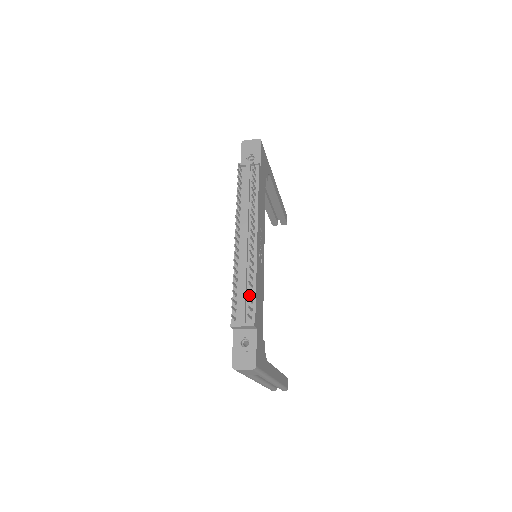
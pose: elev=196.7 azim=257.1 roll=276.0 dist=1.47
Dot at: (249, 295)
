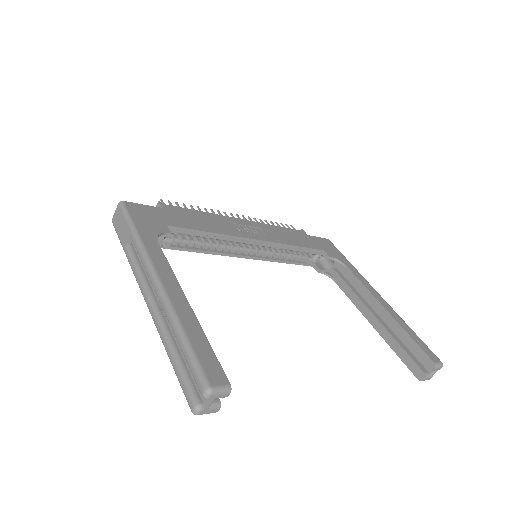
Dot at: occluded
